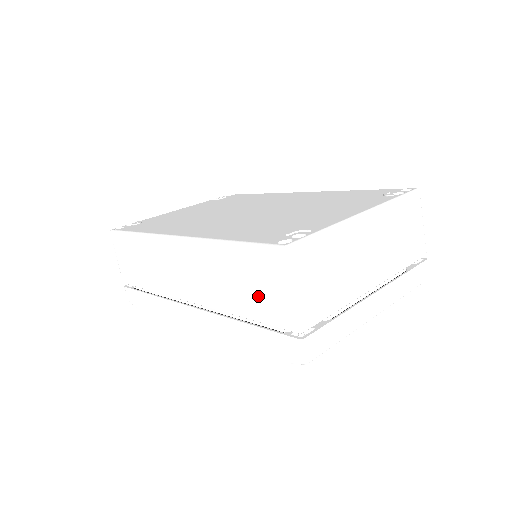
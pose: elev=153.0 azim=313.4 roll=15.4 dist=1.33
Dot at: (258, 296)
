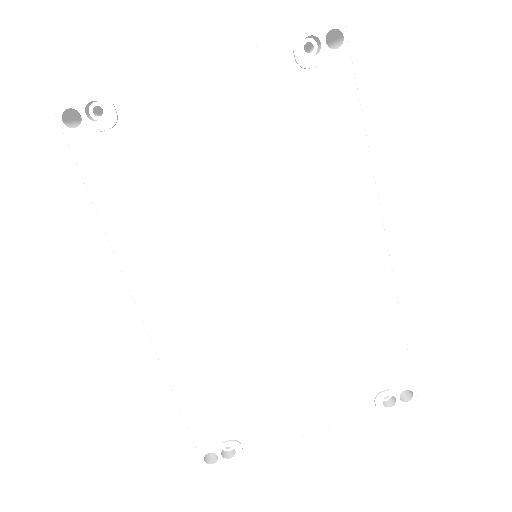
Dot at: occluded
